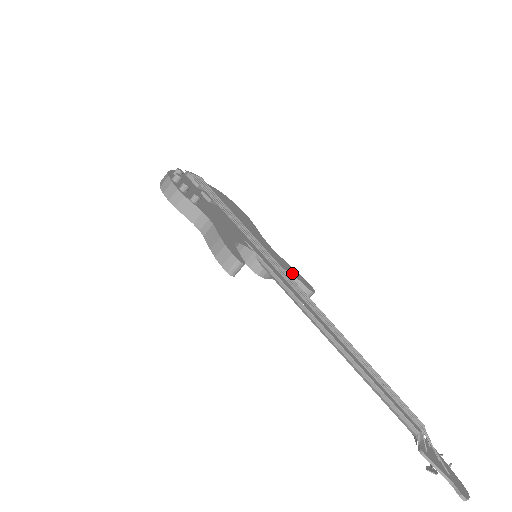
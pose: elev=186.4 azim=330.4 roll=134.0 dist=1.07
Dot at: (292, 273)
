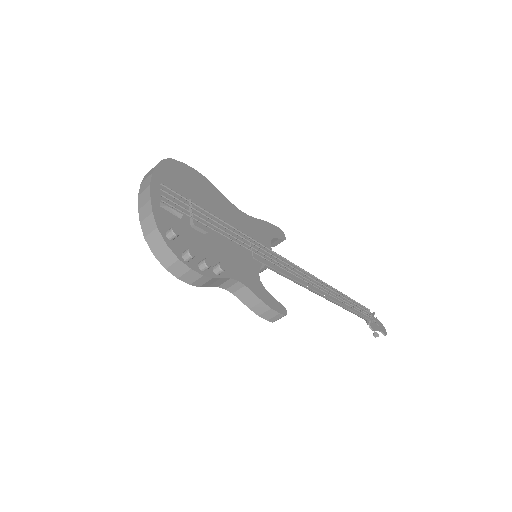
Dot at: (272, 236)
